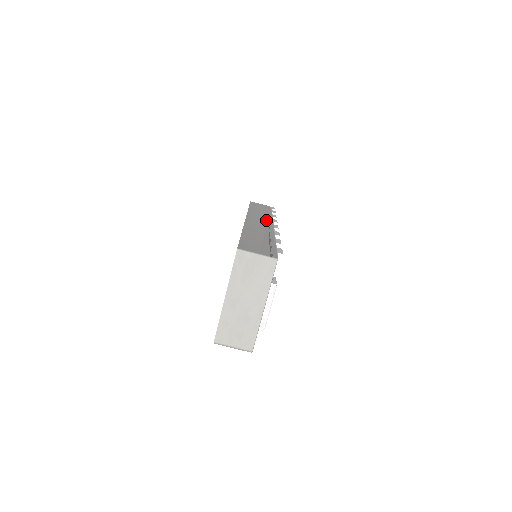
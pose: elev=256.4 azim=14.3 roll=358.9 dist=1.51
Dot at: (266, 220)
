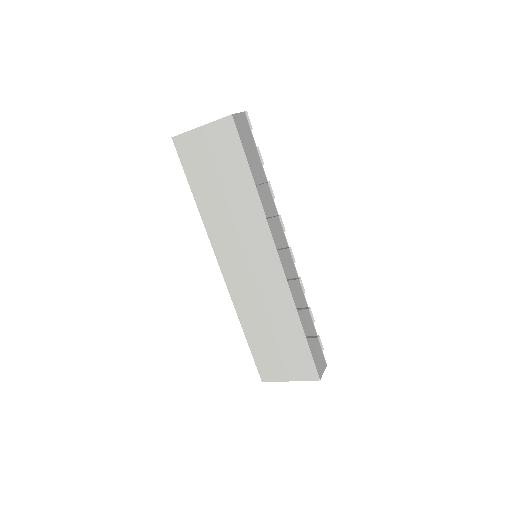
Dot at: (283, 238)
